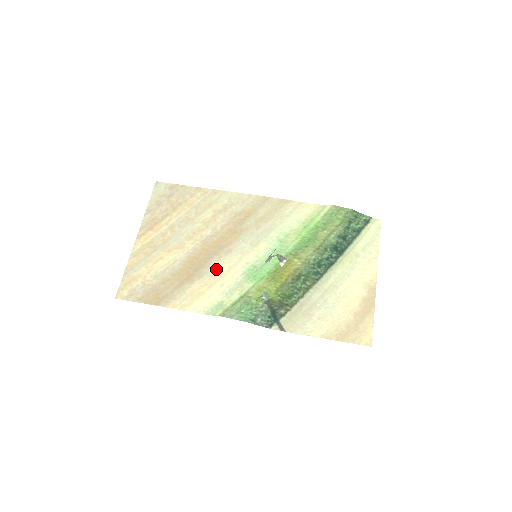
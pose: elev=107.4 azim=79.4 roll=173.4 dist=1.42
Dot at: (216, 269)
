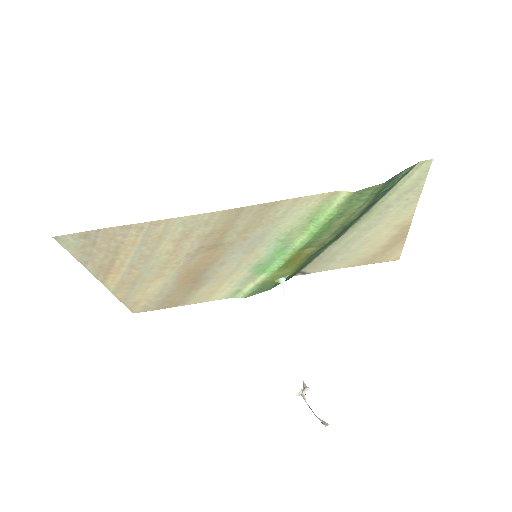
Dot at: (216, 277)
